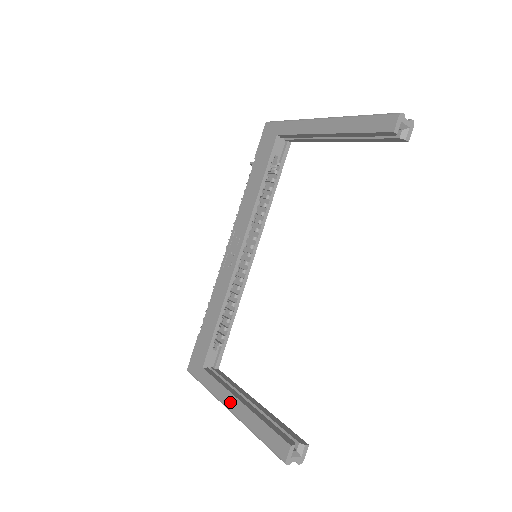
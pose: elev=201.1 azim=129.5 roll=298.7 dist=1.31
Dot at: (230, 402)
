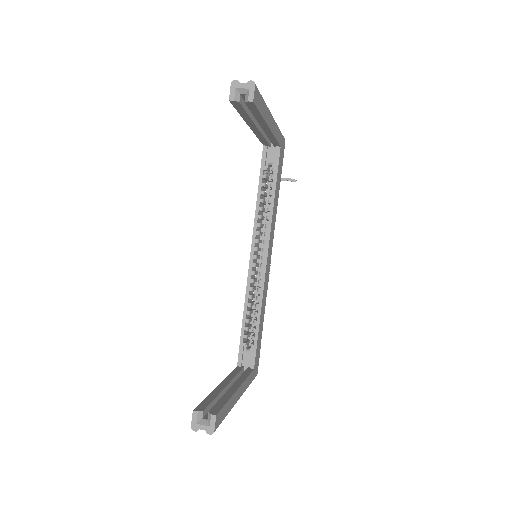
Dot at: occluded
